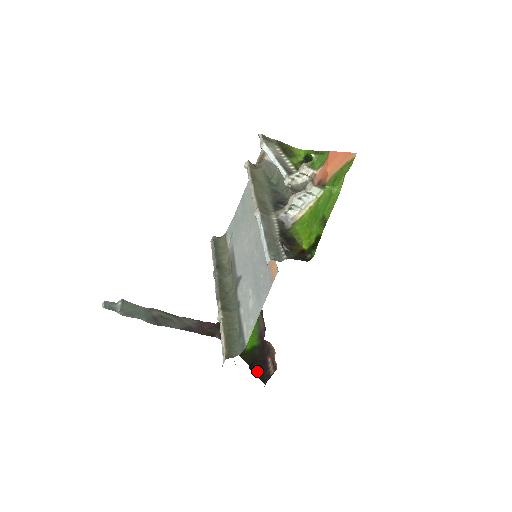
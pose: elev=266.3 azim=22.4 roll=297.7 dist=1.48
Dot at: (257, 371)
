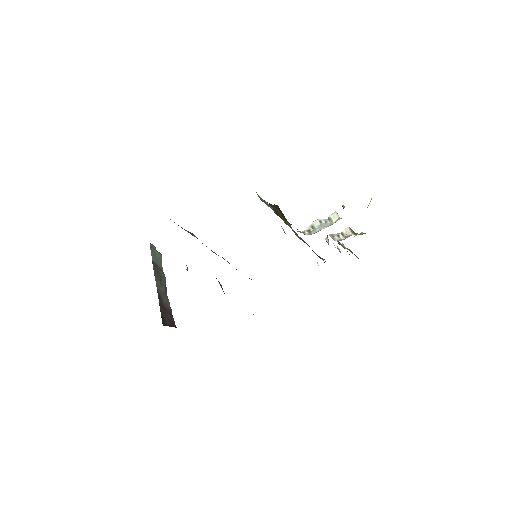
Dot at: occluded
